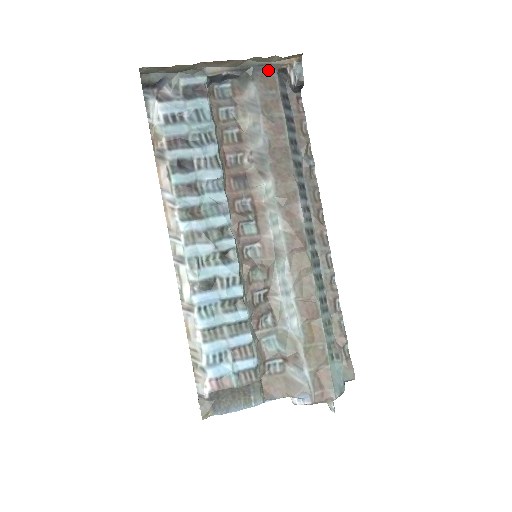
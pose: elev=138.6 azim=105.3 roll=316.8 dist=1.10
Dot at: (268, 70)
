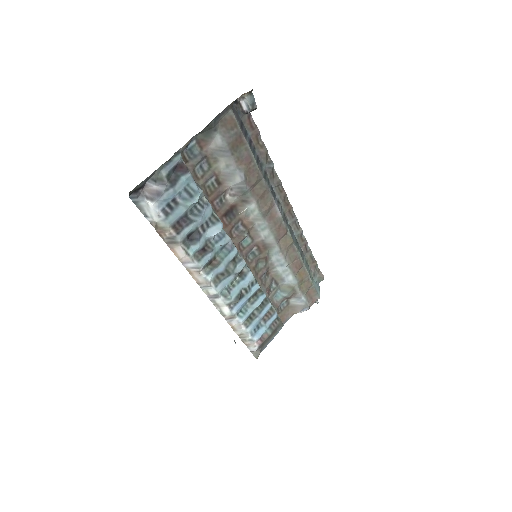
Dot at: (225, 112)
